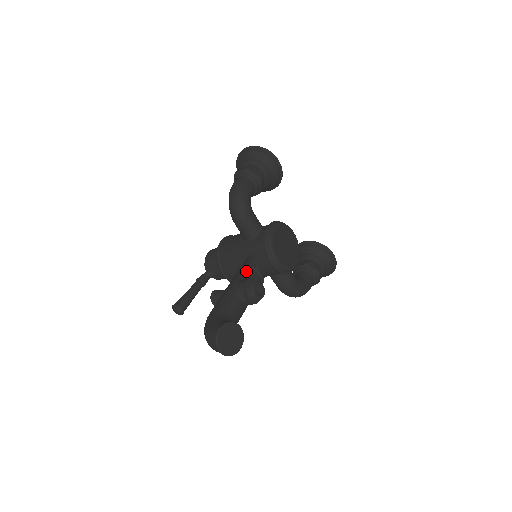
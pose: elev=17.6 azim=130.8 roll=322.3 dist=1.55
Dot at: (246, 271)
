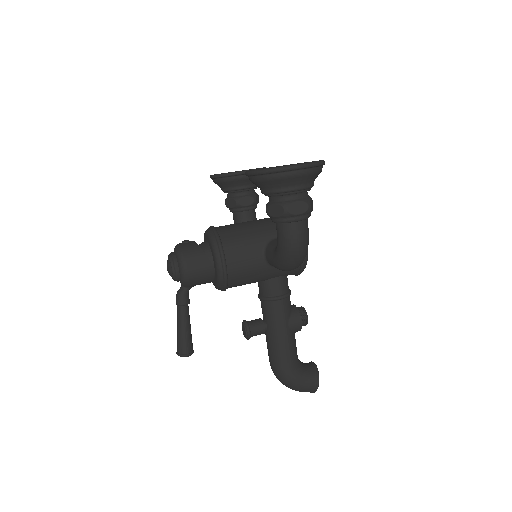
Dot at: (287, 304)
